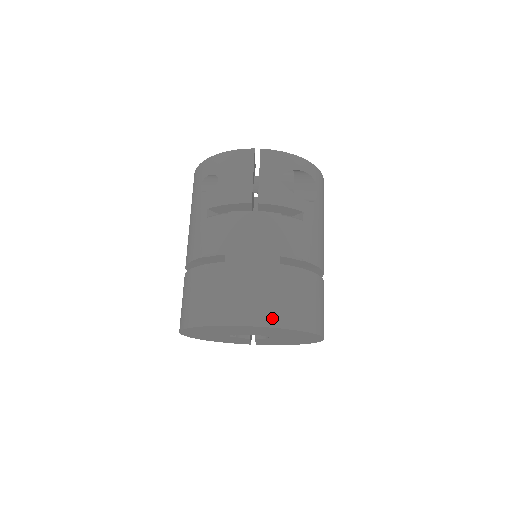
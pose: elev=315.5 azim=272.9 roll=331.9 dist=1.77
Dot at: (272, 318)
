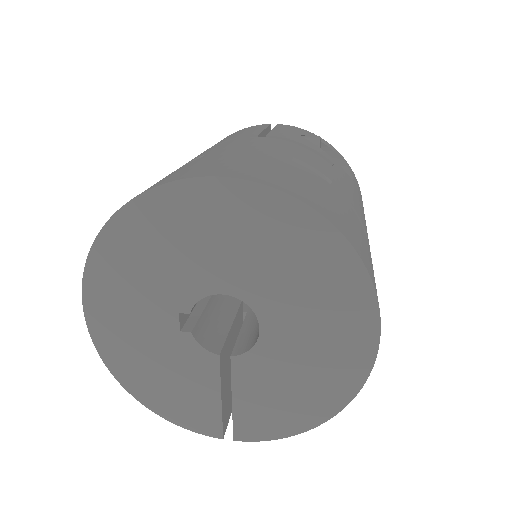
Dot at: (268, 180)
